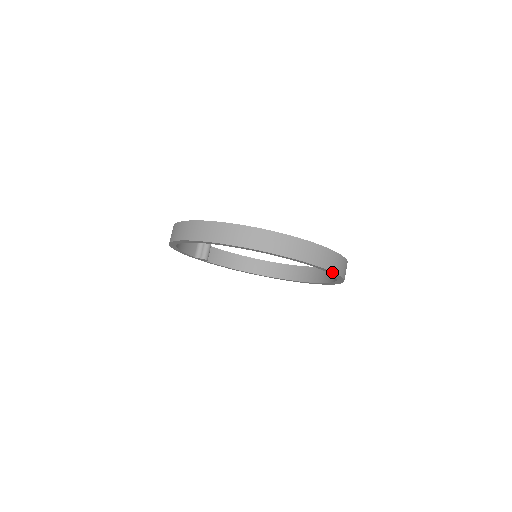
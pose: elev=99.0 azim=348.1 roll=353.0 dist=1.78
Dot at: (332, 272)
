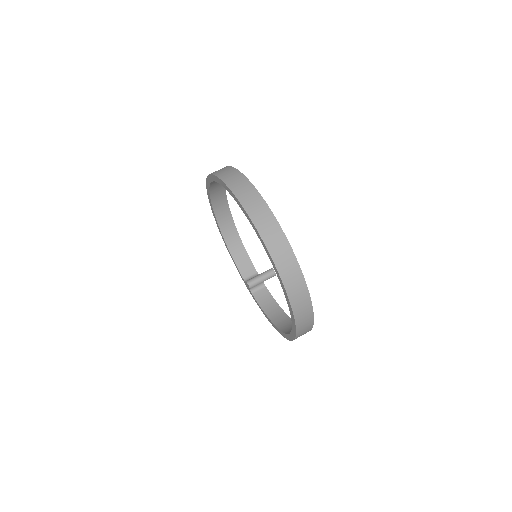
Dot at: (248, 216)
